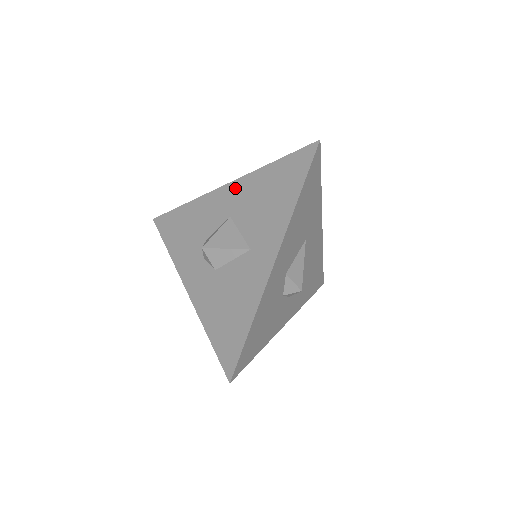
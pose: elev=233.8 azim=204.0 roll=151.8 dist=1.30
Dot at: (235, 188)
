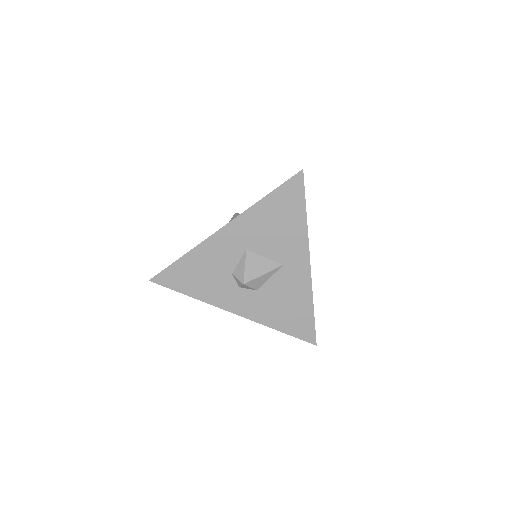
Dot at: (237, 227)
